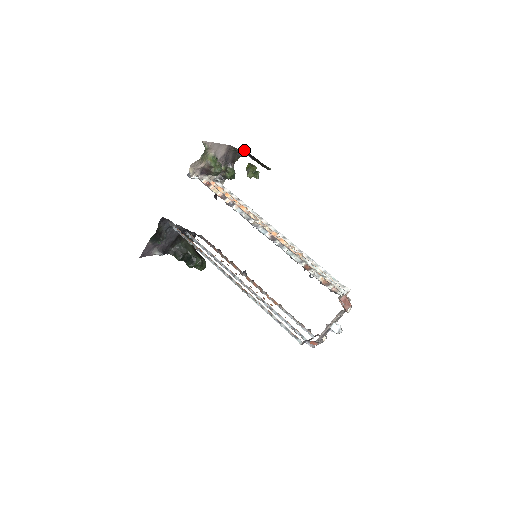
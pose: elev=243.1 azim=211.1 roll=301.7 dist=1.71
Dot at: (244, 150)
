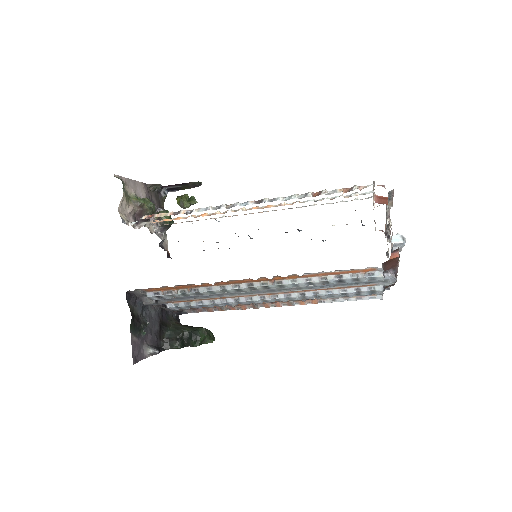
Dot at: (163, 188)
